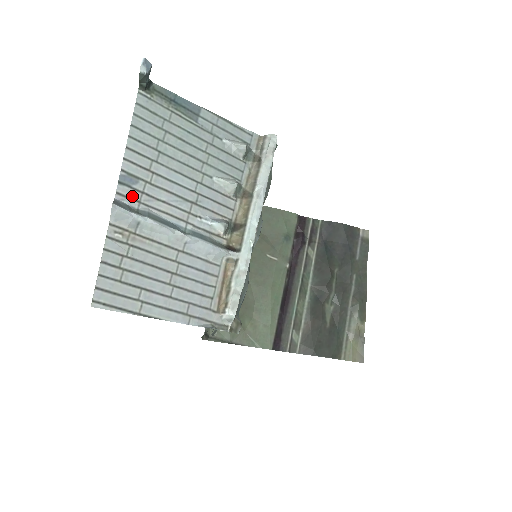
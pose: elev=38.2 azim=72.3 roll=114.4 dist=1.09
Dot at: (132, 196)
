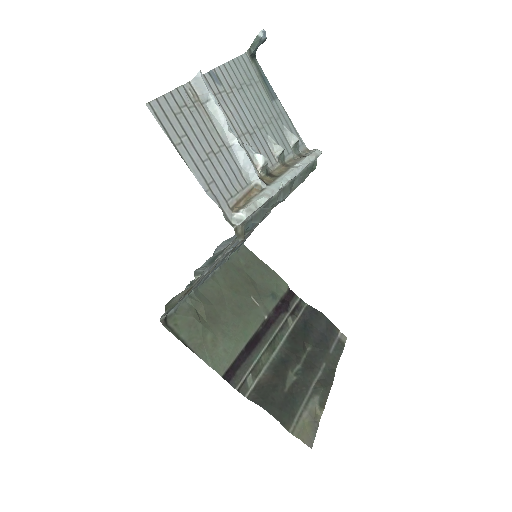
Dot at: (212, 87)
